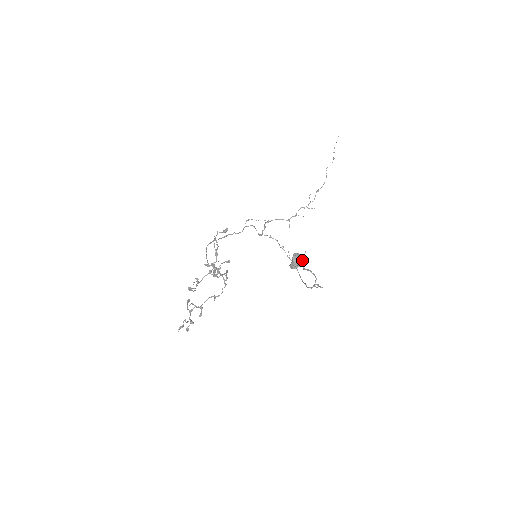
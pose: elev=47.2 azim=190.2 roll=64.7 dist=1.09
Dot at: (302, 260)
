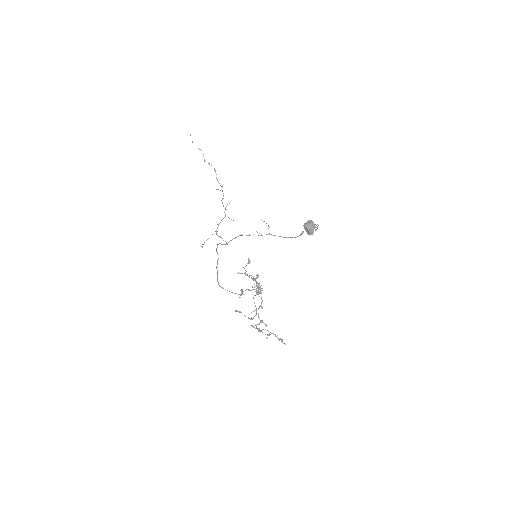
Dot at: (312, 224)
